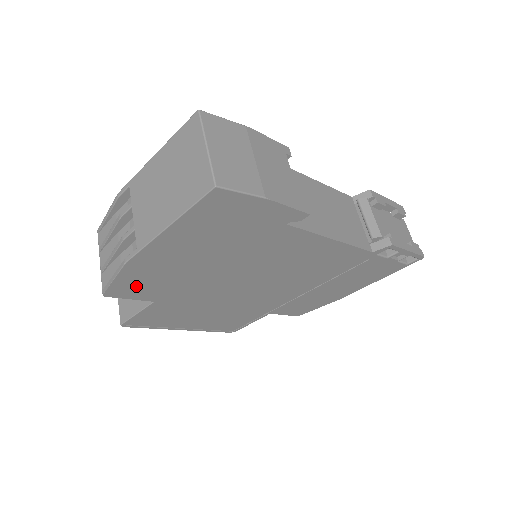
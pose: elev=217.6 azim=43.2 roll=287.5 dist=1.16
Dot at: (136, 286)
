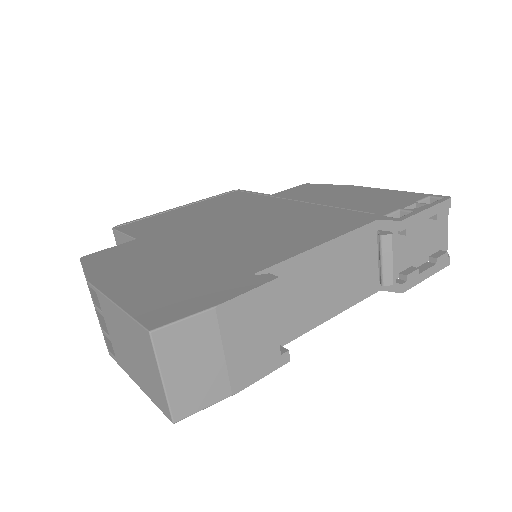
Dot at: occluded
